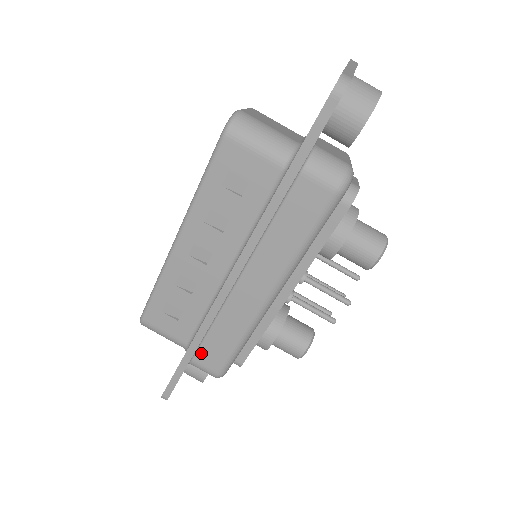
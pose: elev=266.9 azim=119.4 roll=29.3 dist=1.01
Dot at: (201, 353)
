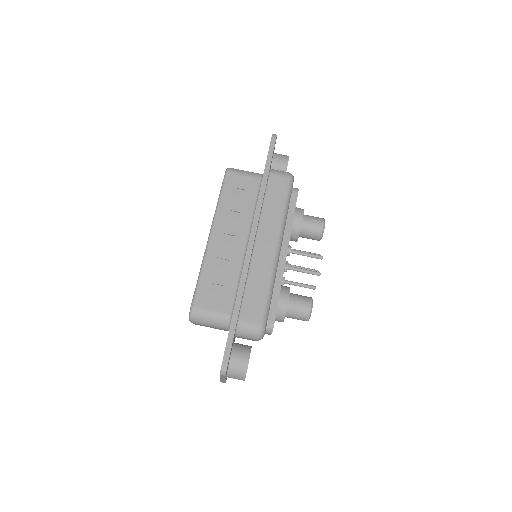
Dot at: (244, 310)
